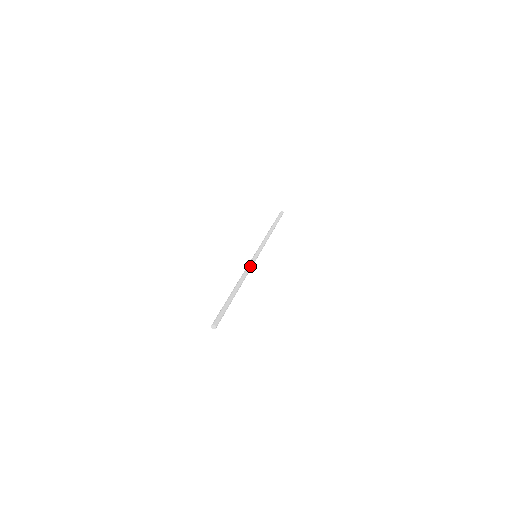
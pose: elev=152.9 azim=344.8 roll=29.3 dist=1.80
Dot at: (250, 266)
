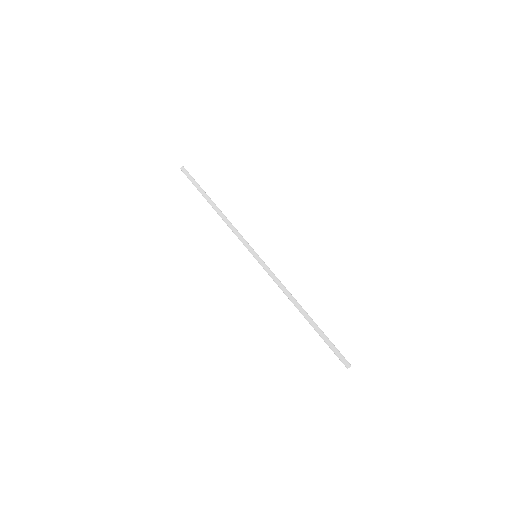
Dot at: occluded
